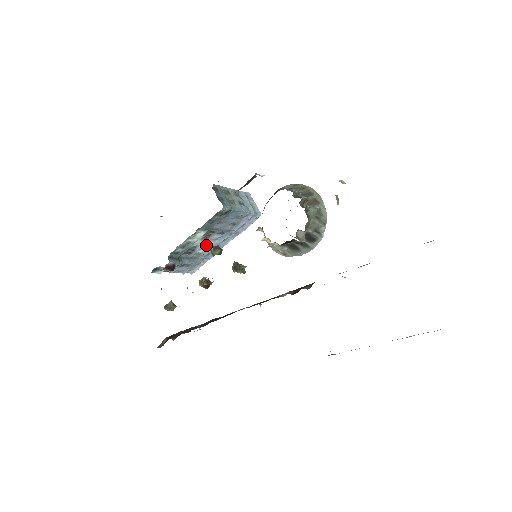
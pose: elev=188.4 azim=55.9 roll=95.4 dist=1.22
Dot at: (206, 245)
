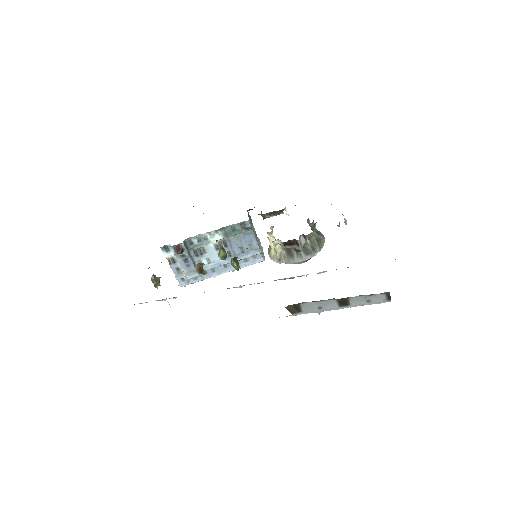
Dot at: (212, 258)
